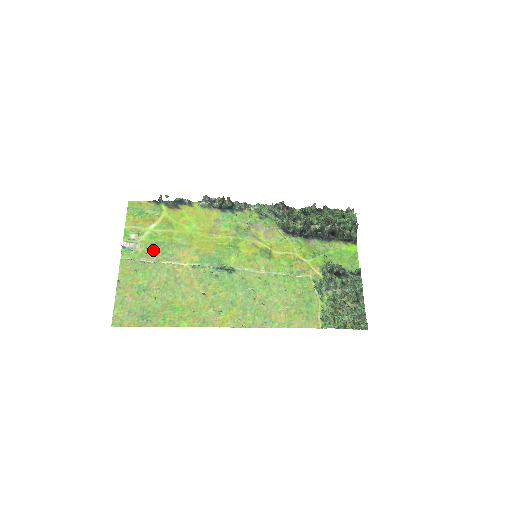
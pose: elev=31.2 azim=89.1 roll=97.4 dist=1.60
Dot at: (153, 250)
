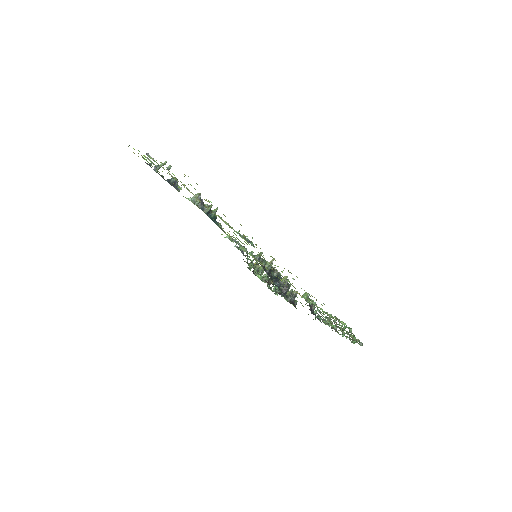
Dot at: occluded
